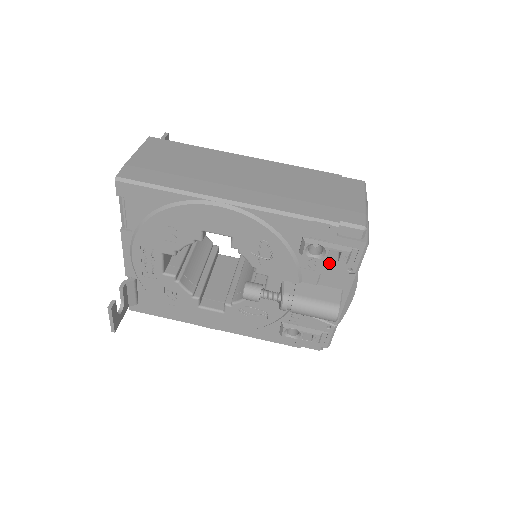
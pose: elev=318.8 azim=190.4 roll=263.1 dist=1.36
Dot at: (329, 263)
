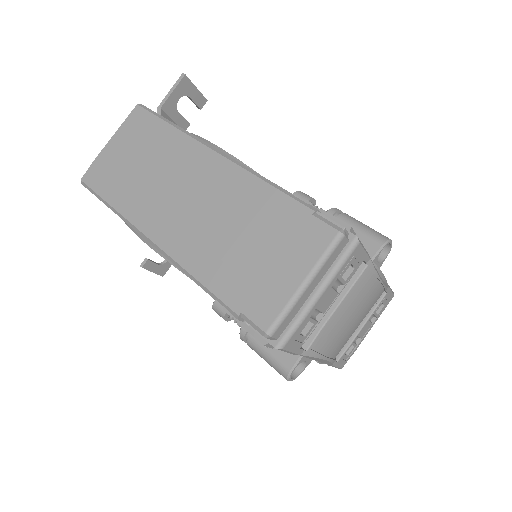
Dot at: occluded
